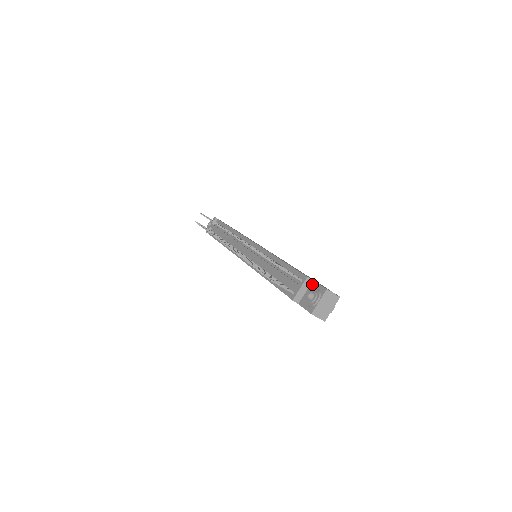
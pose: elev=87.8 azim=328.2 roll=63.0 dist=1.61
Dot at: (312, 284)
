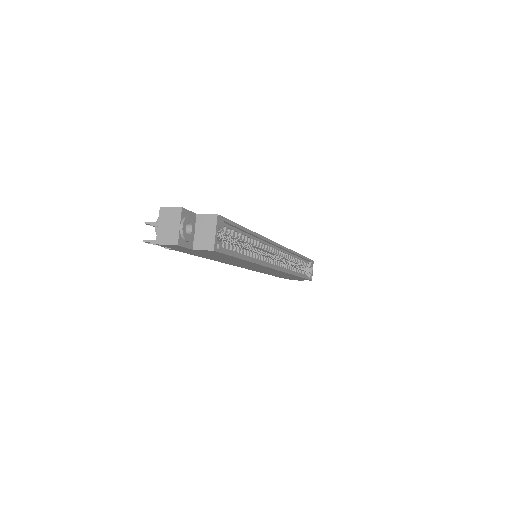
Dot at: occluded
